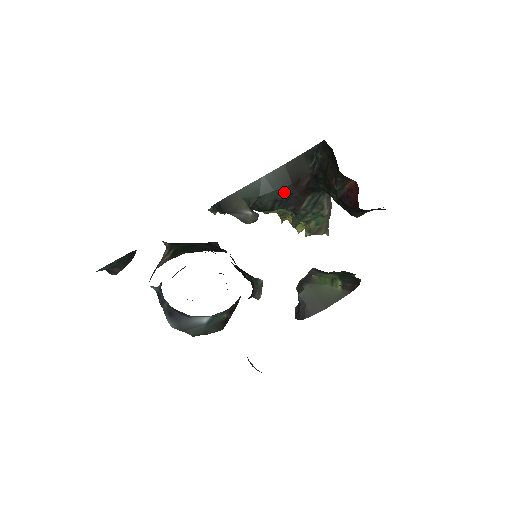
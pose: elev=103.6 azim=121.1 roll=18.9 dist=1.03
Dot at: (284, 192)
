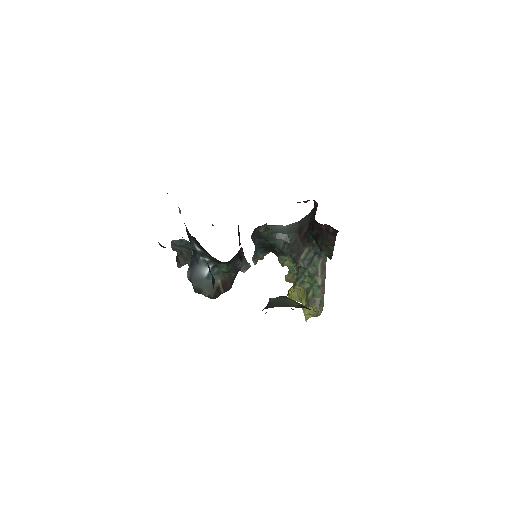
Dot at: (292, 237)
